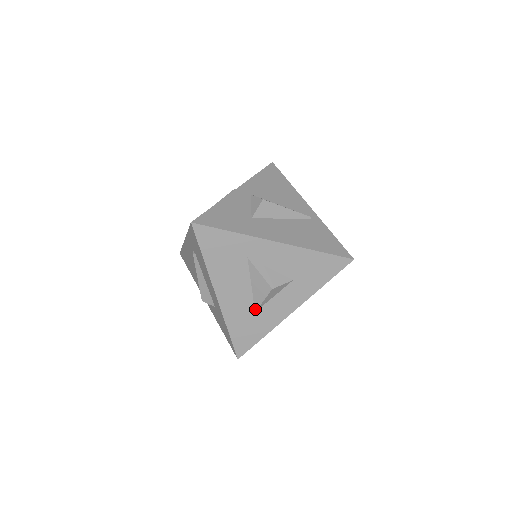
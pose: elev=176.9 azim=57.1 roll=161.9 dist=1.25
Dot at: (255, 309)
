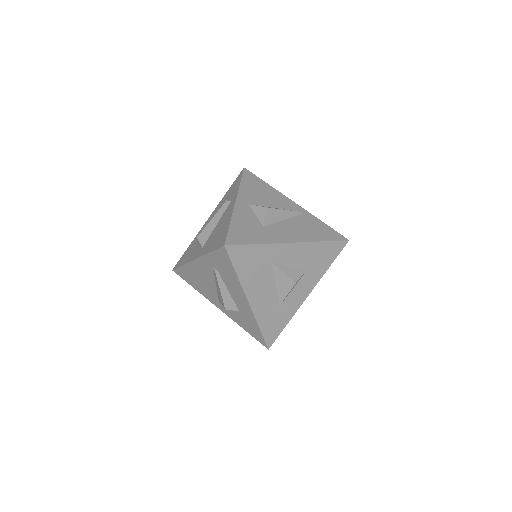
Dot at: (280, 303)
